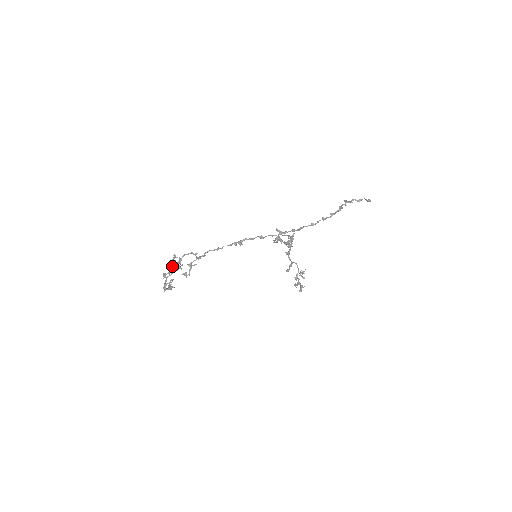
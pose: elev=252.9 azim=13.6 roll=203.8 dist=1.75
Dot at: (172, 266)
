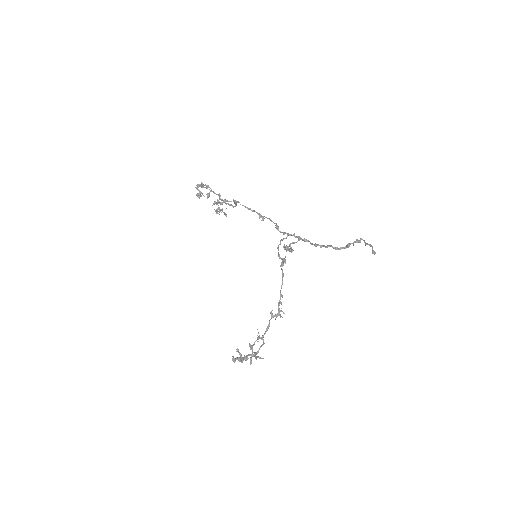
Dot at: (217, 211)
